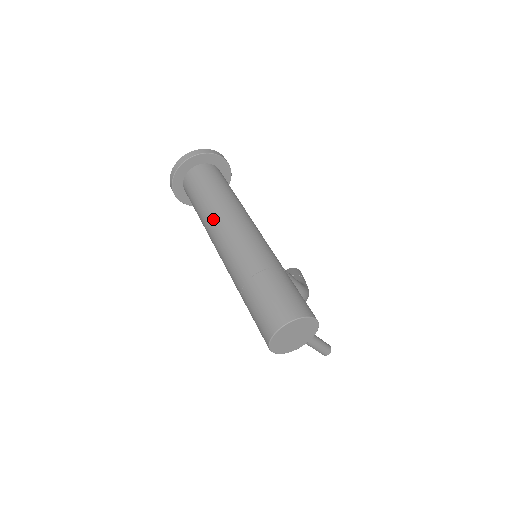
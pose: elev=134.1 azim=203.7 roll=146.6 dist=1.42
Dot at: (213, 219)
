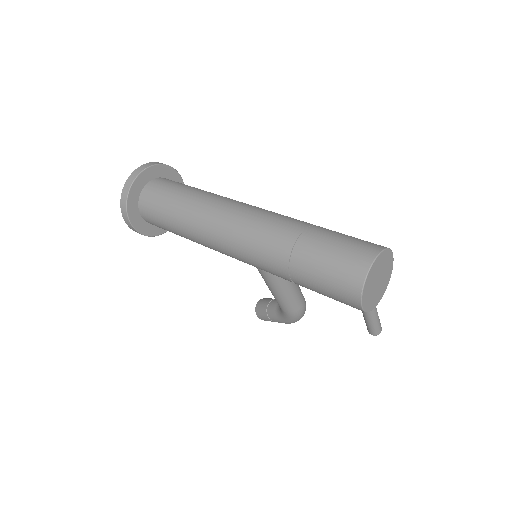
Dot at: (208, 211)
